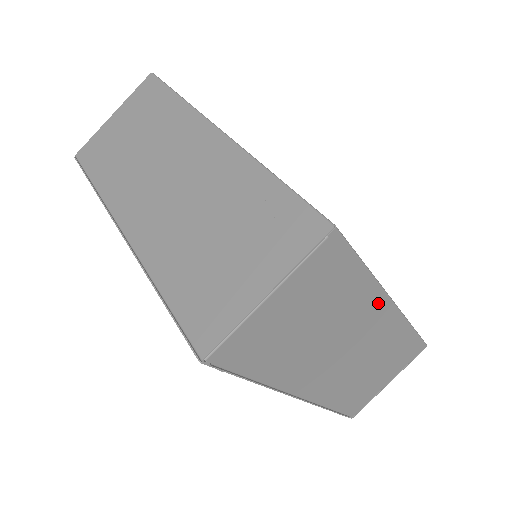
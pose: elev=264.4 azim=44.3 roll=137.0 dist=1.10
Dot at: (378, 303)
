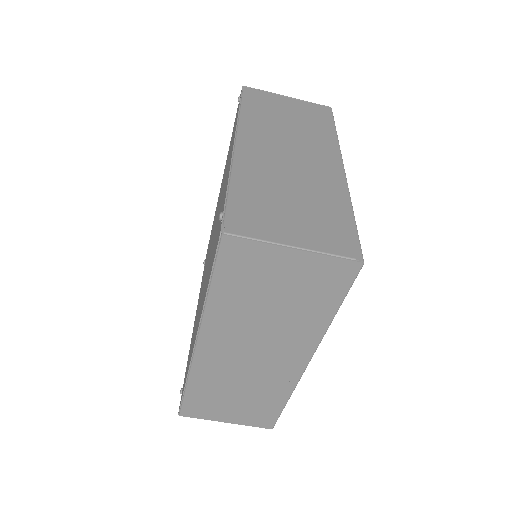
Dot at: occluded
